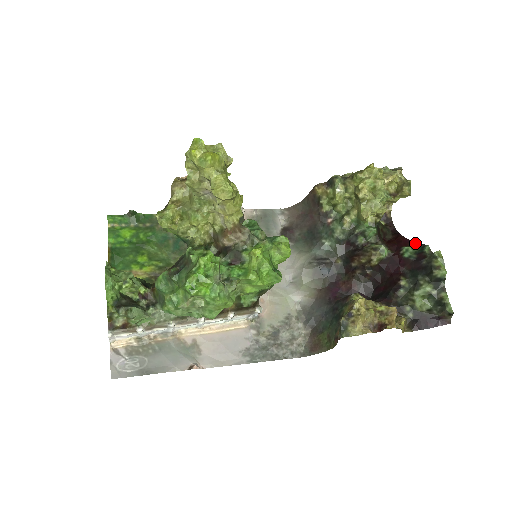
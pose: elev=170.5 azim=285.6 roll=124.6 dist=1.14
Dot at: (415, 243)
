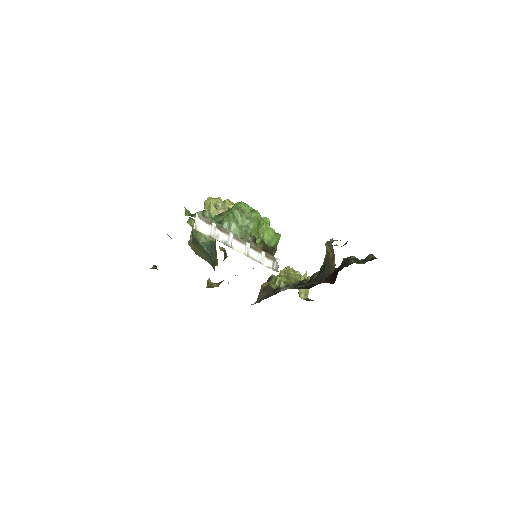
Dot at: occluded
